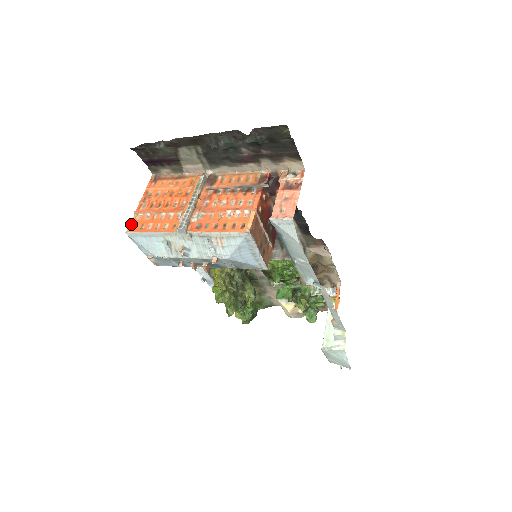
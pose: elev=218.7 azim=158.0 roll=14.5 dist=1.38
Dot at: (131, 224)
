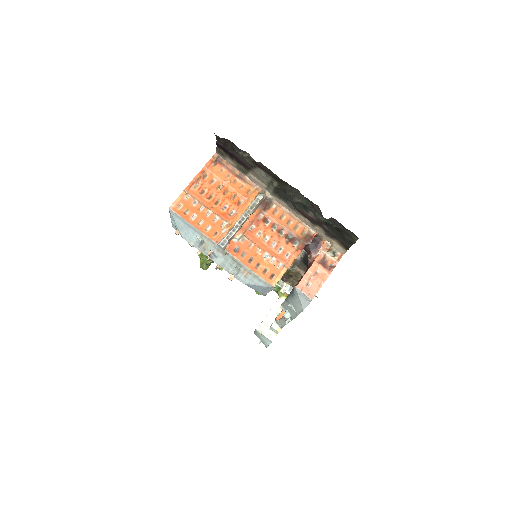
Dot at: (177, 201)
